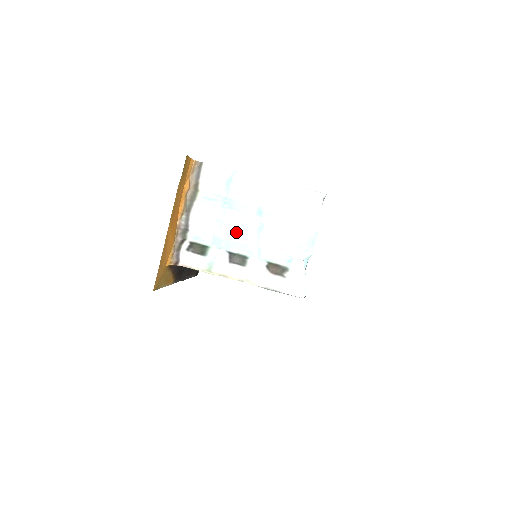
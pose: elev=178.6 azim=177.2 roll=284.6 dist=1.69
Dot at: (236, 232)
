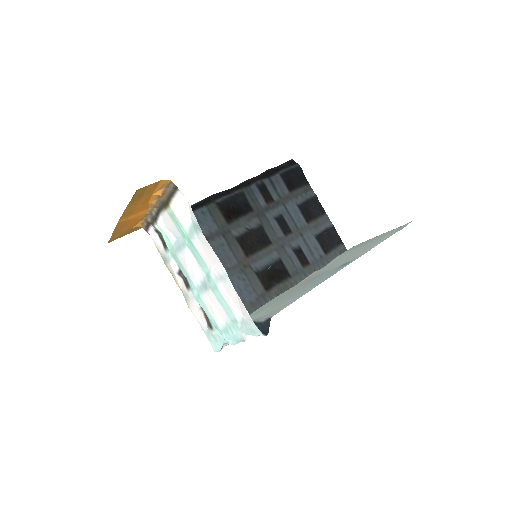
Dot at: (186, 266)
